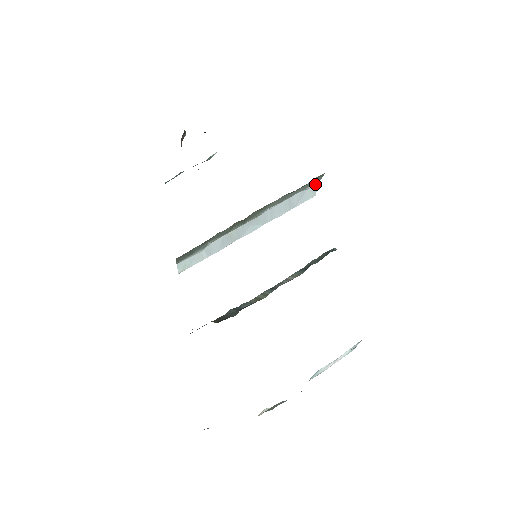
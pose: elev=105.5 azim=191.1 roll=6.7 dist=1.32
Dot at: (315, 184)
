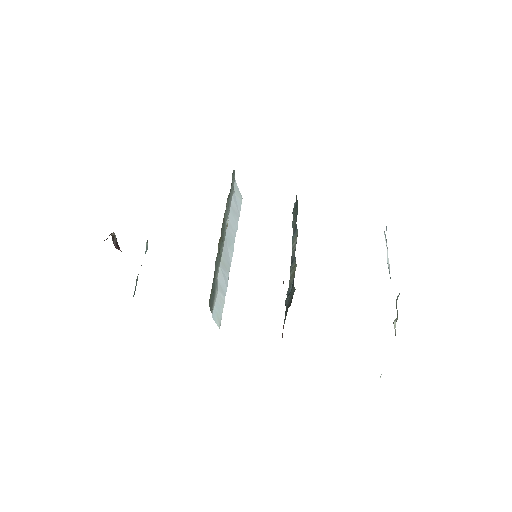
Dot at: (235, 186)
